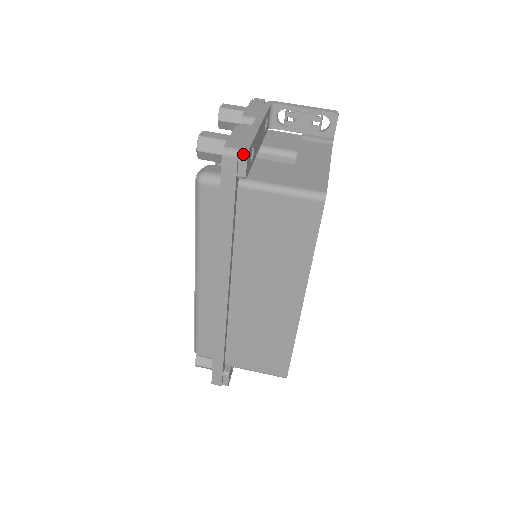
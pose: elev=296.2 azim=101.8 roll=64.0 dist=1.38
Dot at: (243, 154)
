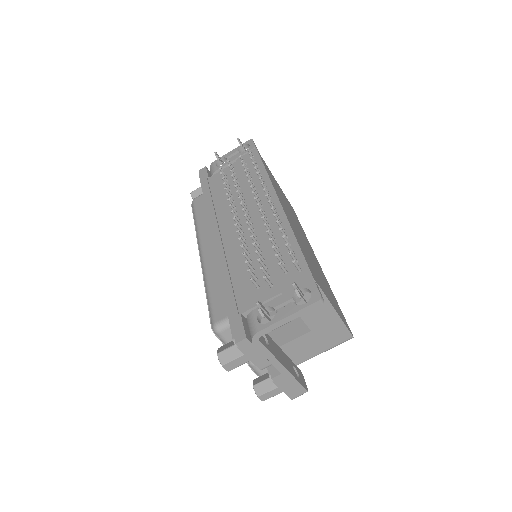
Dot at: (305, 392)
